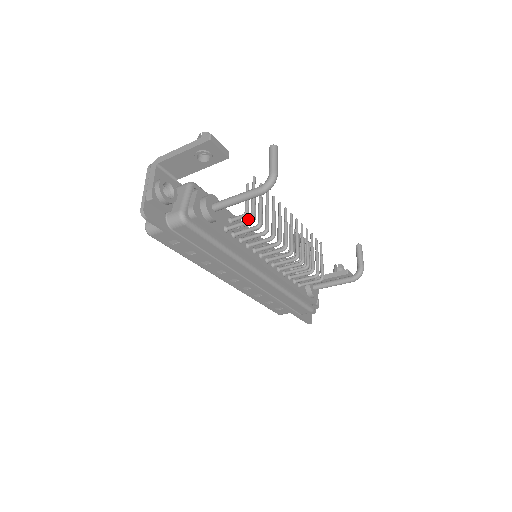
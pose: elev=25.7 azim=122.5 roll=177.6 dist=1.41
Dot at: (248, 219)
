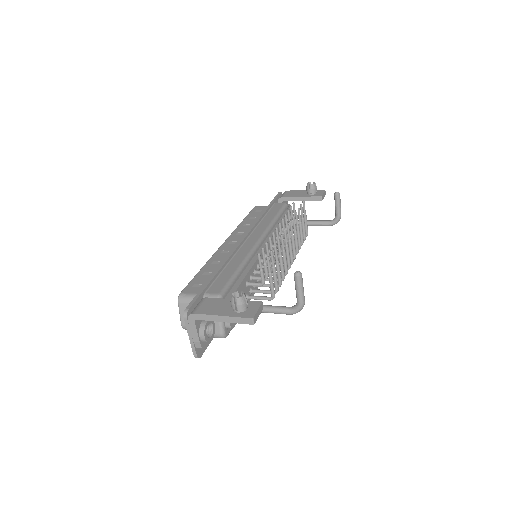
Dot at: (269, 298)
